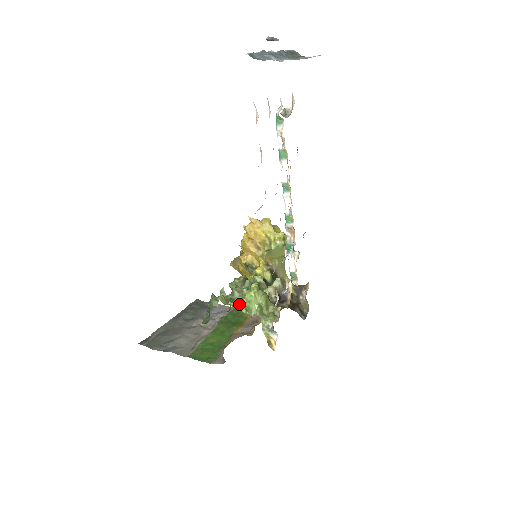
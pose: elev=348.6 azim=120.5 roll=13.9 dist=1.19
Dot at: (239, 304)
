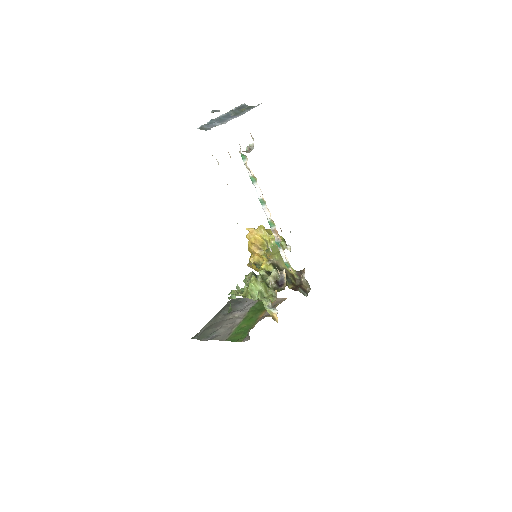
Dot at: (246, 294)
